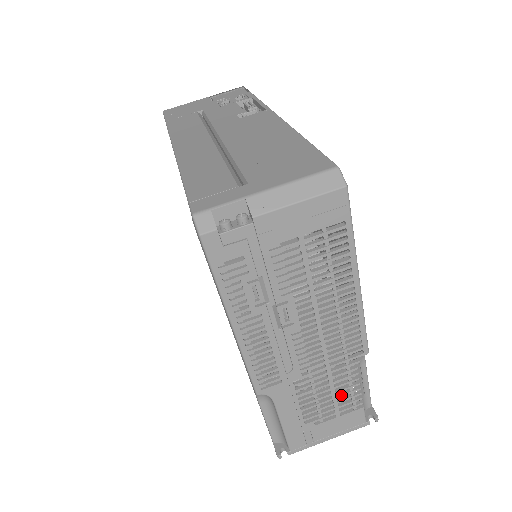
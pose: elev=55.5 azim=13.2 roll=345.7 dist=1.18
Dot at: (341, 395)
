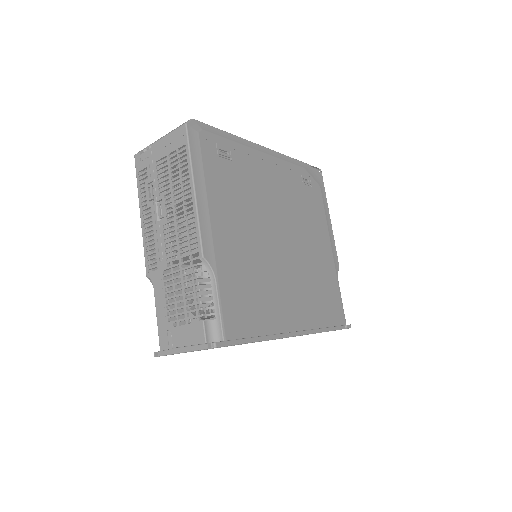
Dot at: (188, 298)
